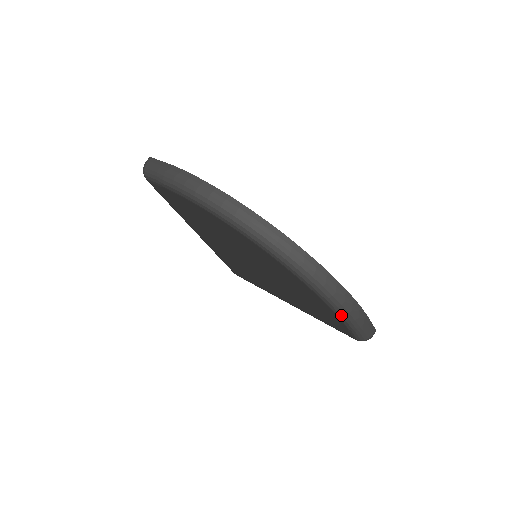
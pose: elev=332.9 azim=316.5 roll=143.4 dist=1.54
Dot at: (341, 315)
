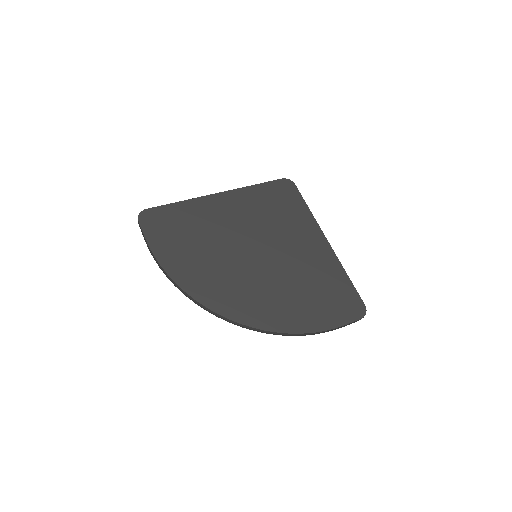
Dot at: occluded
